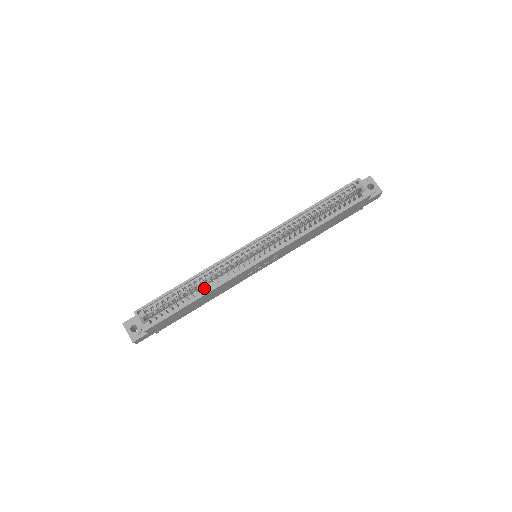
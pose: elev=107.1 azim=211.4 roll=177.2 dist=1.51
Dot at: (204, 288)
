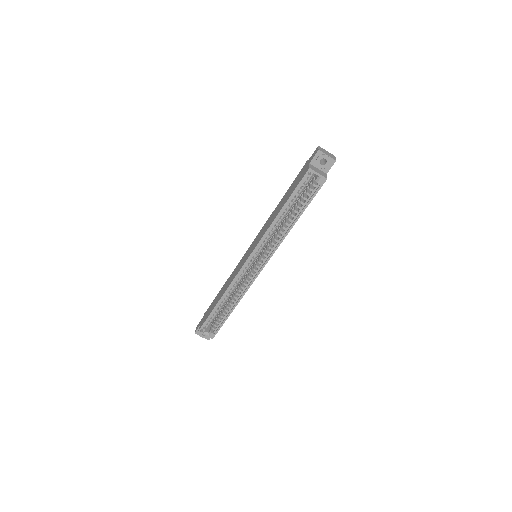
Dot at: occluded
